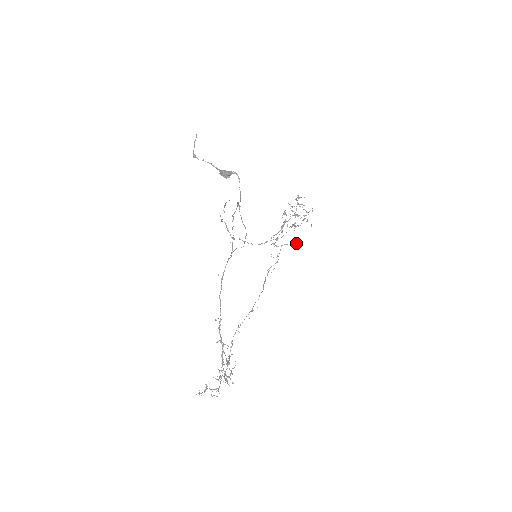
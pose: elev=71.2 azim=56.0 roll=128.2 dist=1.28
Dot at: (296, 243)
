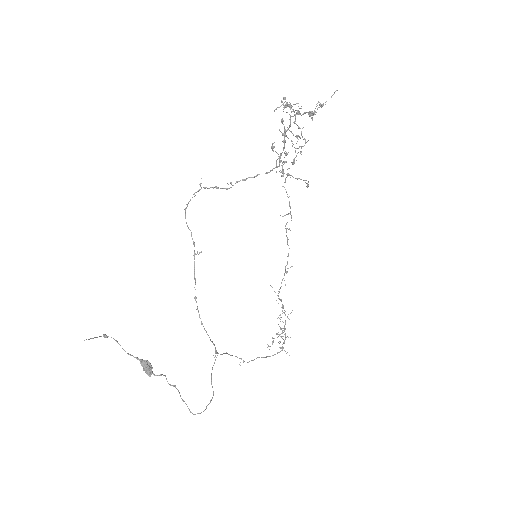
Dot at: (307, 186)
